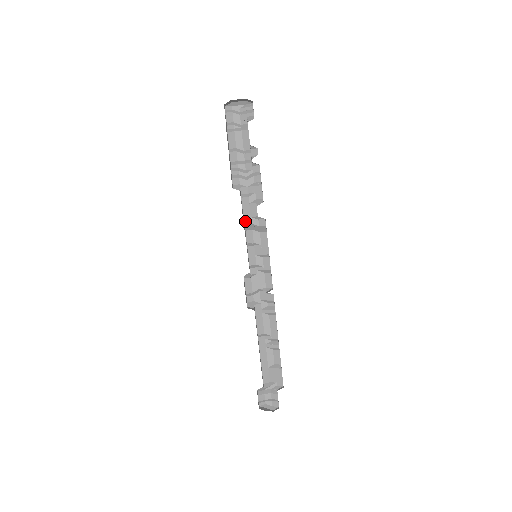
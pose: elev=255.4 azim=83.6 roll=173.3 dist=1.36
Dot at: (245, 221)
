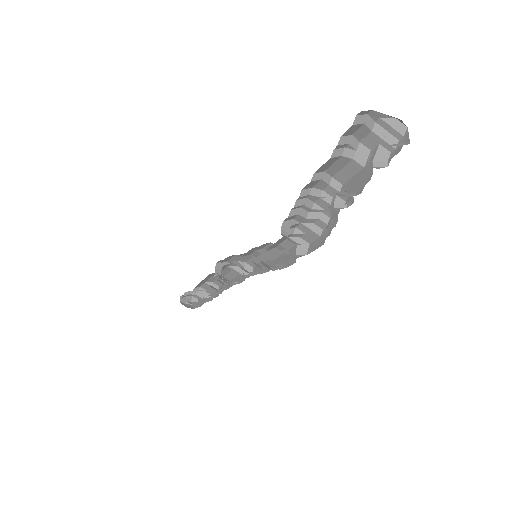
Dot at: (269, 248)
